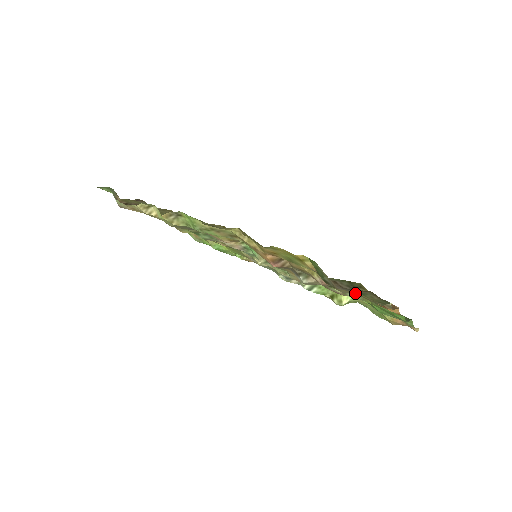
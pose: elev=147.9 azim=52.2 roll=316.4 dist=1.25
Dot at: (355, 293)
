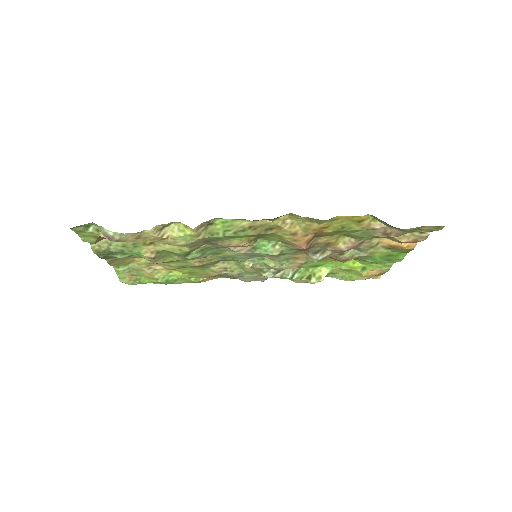
Dot at: (366, 250)
